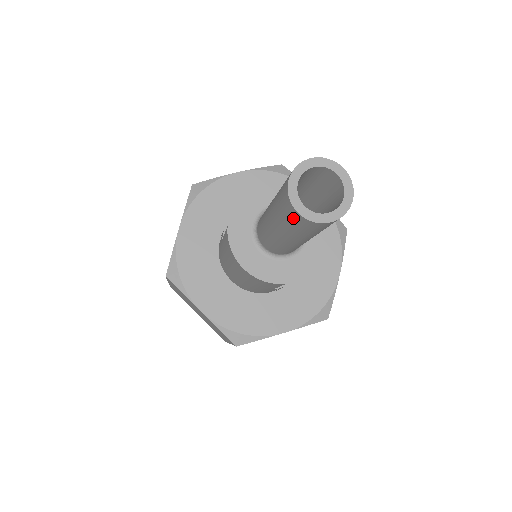
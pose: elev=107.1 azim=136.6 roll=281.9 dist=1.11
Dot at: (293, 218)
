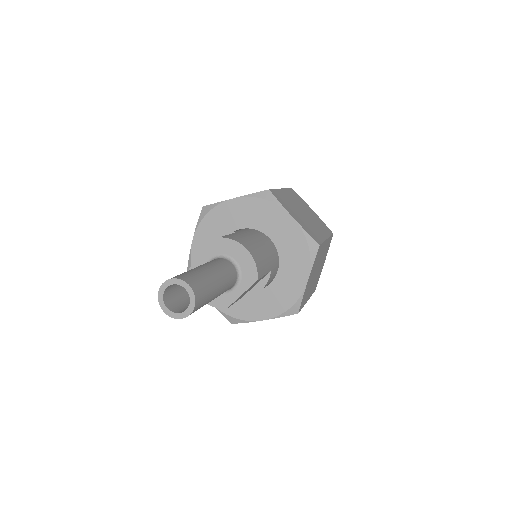
Dot at: occluded
